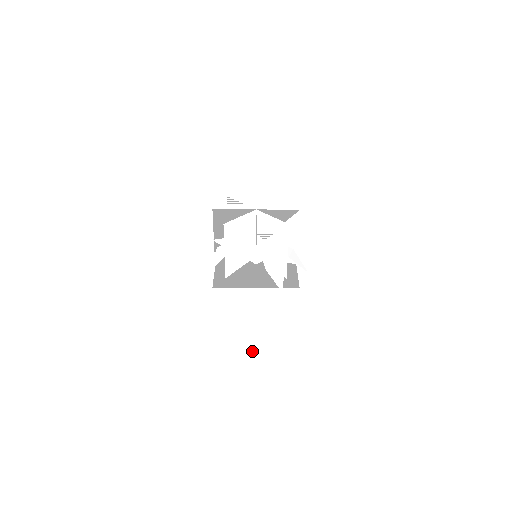
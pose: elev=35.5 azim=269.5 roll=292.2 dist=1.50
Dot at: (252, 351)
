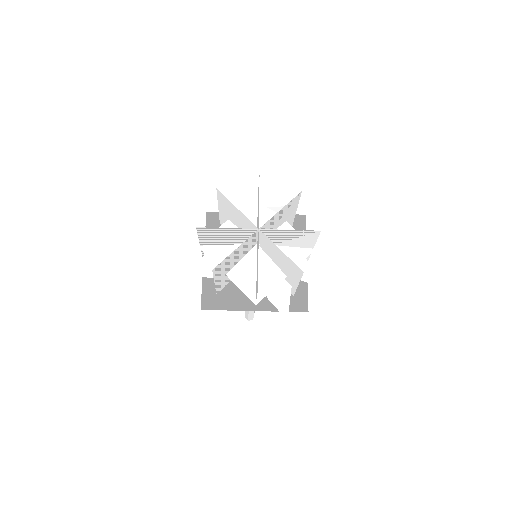
Dot at: occluded
